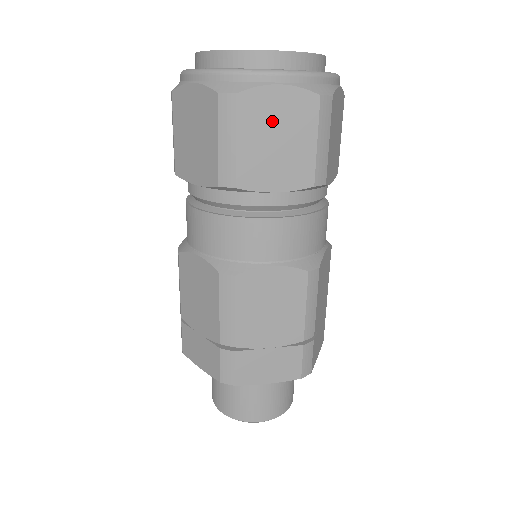
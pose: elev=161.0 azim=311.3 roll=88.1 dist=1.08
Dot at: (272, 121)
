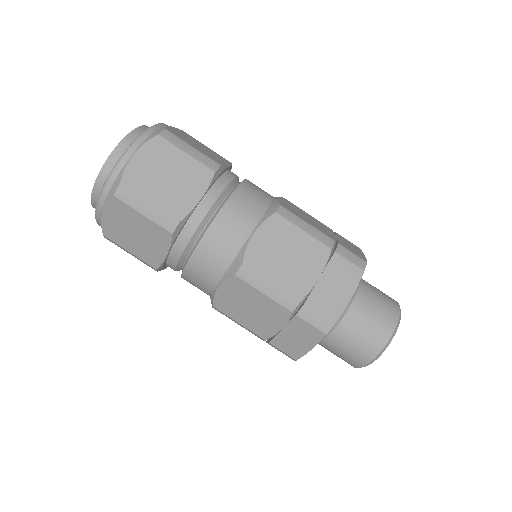
Dot at: (187, 139)
